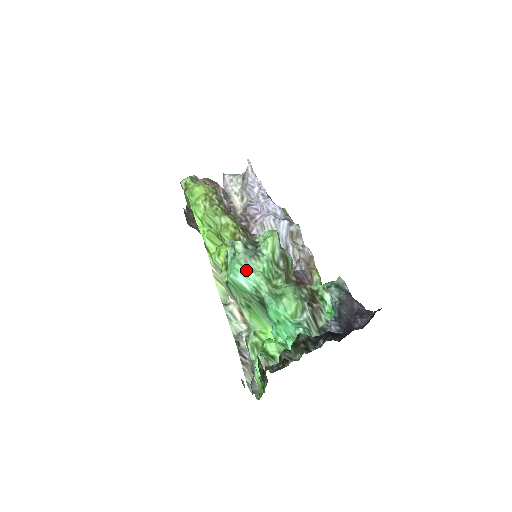
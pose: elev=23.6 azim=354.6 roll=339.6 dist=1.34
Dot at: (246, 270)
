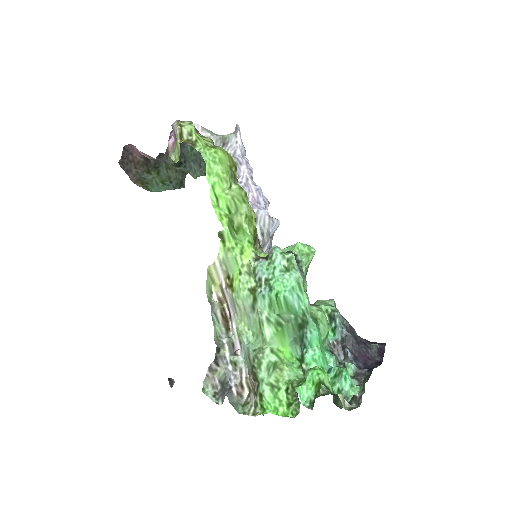
Dot at: (301, 291)
